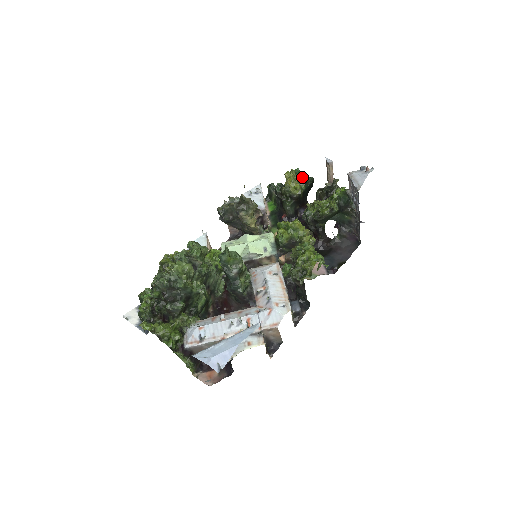
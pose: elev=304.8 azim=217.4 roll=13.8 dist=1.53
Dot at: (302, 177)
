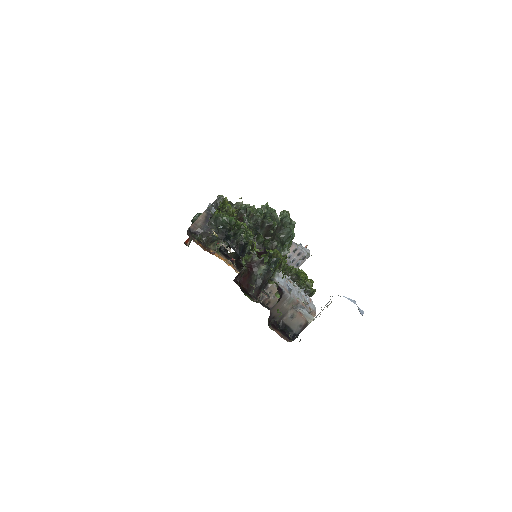
Dot at: occluded
